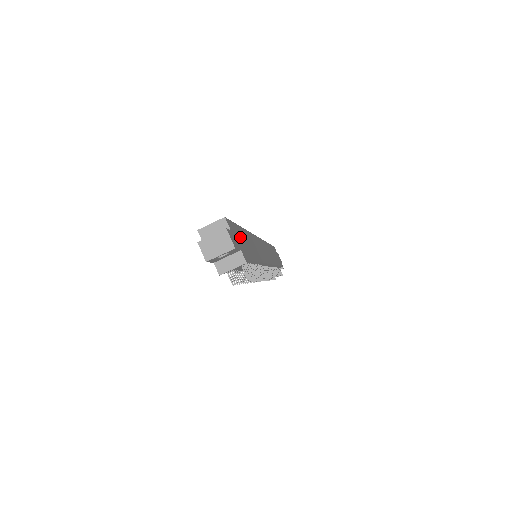
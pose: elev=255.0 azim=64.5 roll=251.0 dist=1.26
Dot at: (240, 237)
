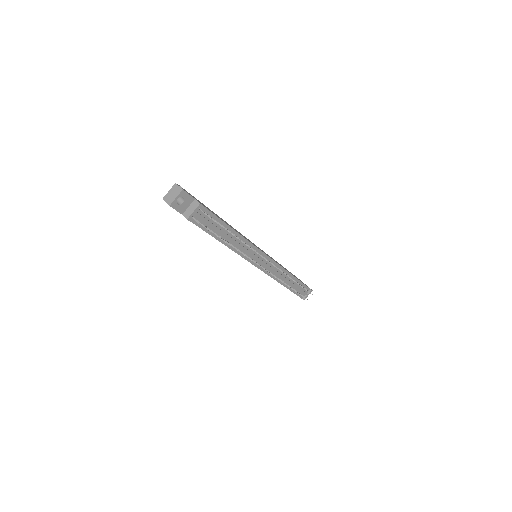
Dot at: occluded
